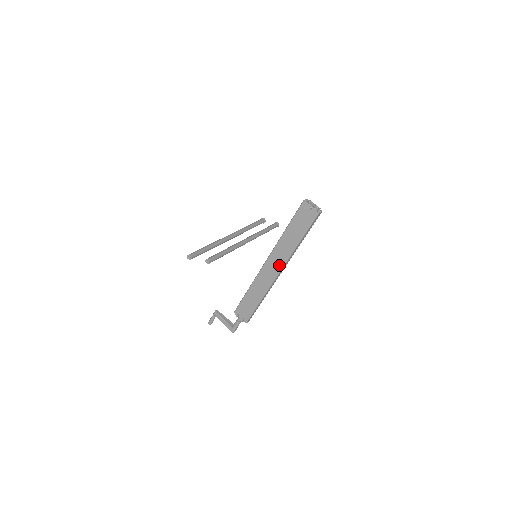
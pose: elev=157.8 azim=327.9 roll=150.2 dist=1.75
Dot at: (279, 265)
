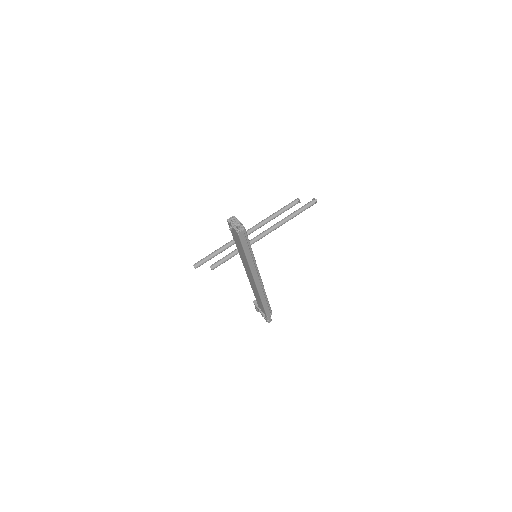
Dot at: (250, 274)
